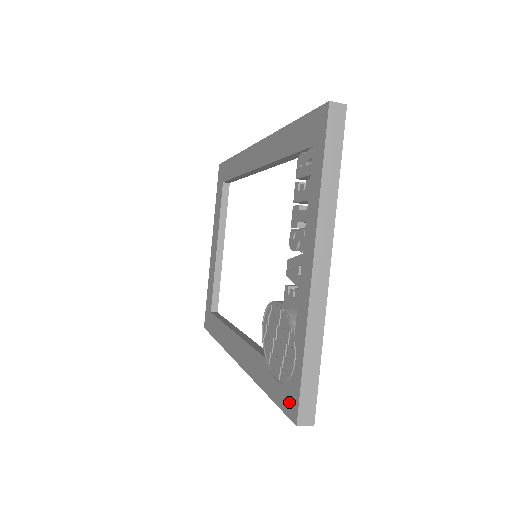
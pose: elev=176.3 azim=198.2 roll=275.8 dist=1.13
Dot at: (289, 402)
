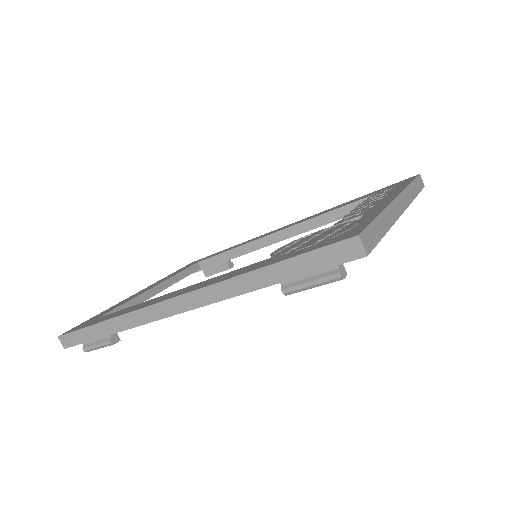
Dot at: (340, 237)
